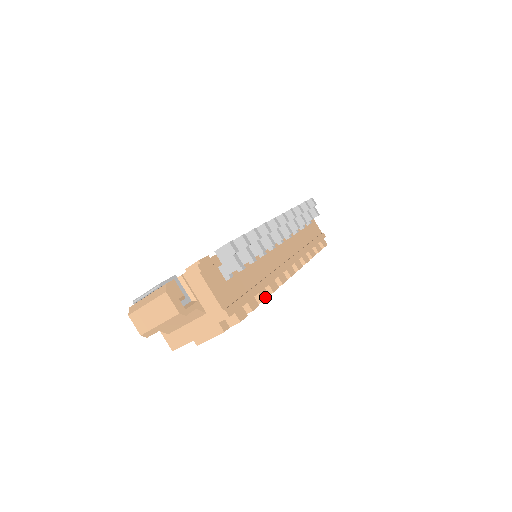
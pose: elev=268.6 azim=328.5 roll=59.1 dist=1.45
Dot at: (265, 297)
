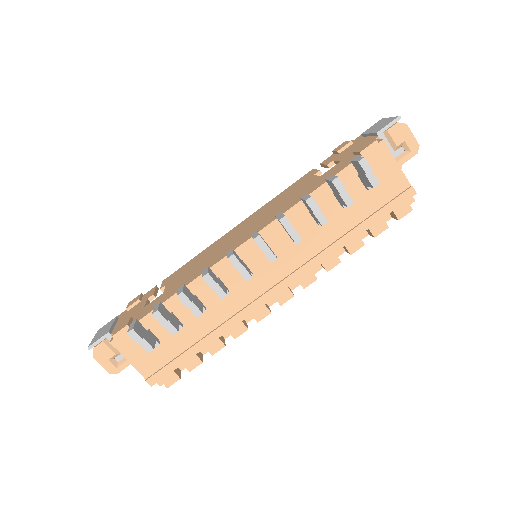
Dot at: (216, 349)
